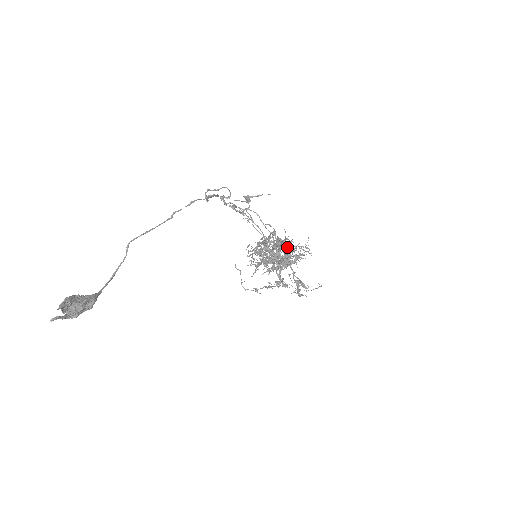
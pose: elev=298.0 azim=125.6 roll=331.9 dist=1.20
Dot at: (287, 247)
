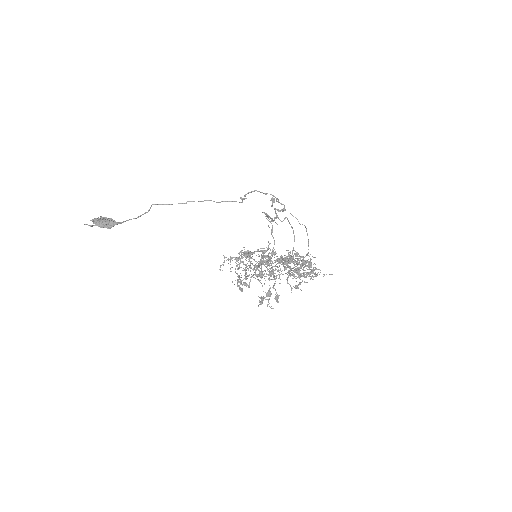
Dot at: (253, 268)
